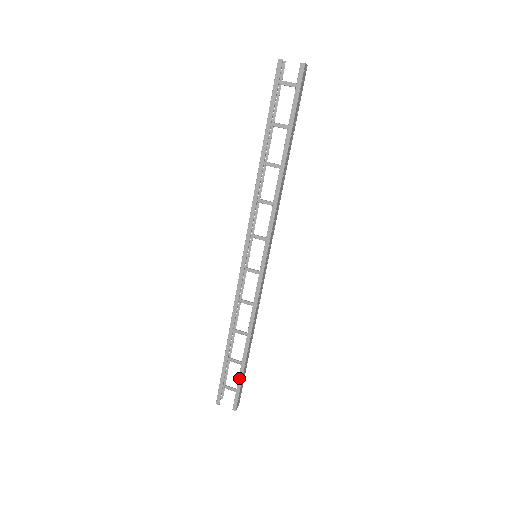
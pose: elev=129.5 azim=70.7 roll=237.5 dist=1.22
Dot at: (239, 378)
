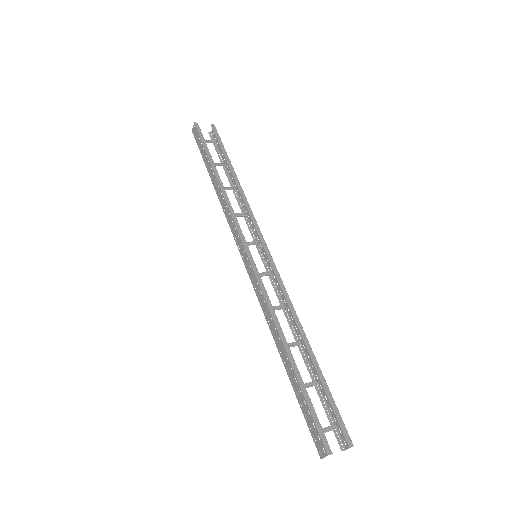
Dot at: (327, 392)
